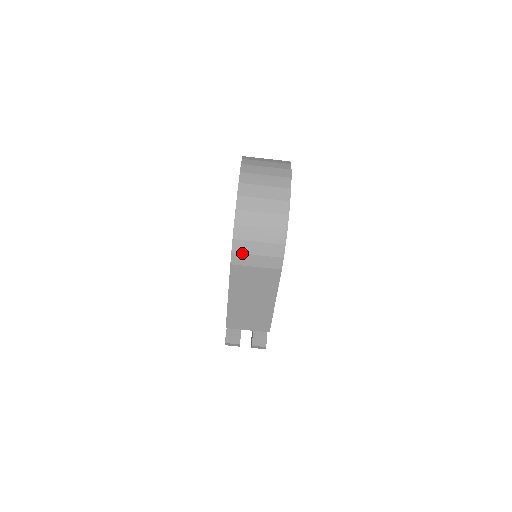
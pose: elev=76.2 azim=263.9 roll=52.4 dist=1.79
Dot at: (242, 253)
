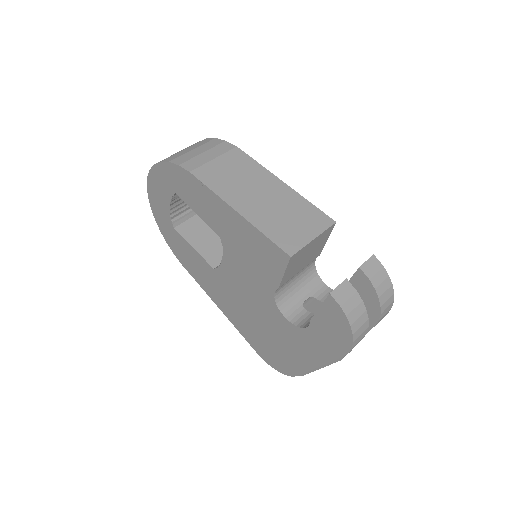
Dot at: (188, 160)
